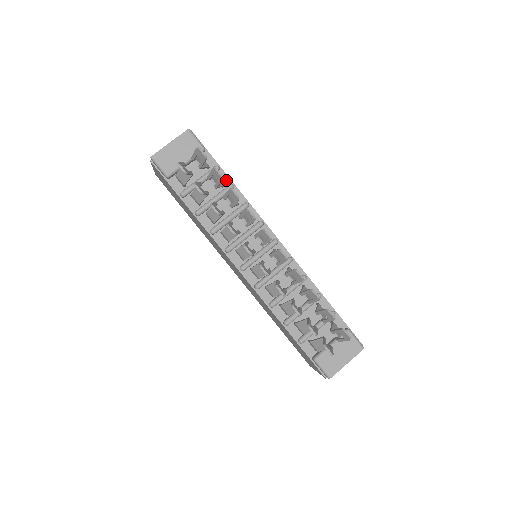
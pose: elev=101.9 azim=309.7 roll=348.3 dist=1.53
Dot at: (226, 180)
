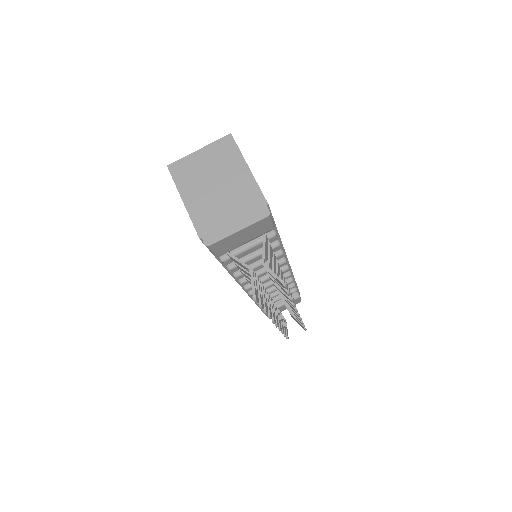
Dot at: (275, 238)
